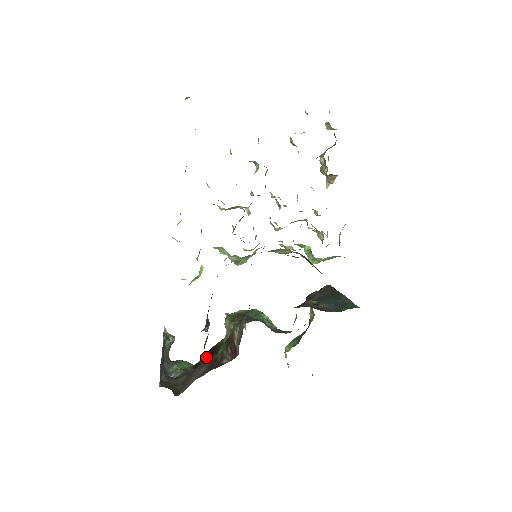
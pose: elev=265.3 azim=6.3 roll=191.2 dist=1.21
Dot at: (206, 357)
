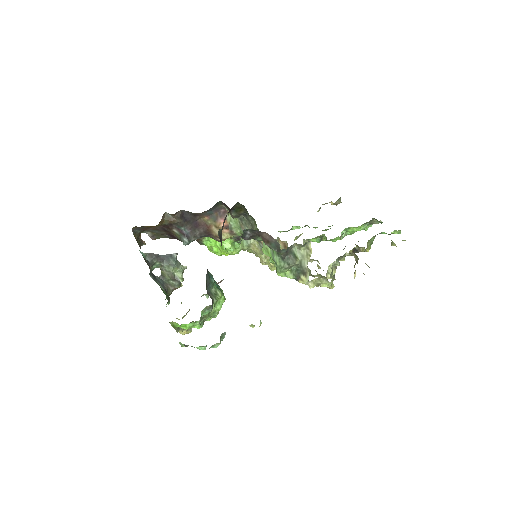
Dot at: occluded
